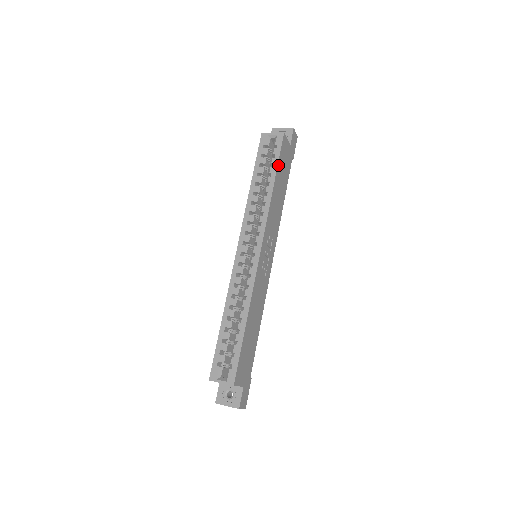
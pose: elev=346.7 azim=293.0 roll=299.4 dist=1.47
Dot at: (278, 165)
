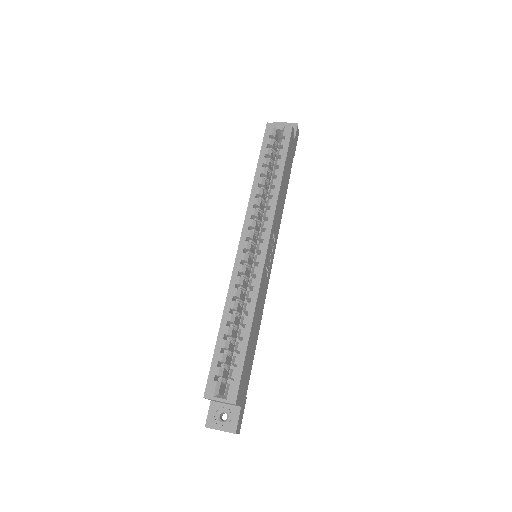
Dot at: (286, 157)
